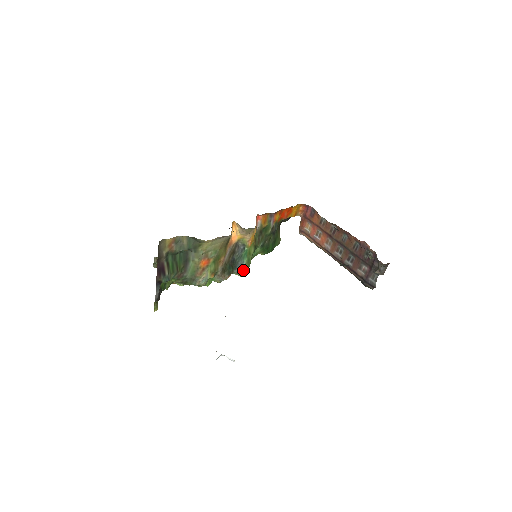
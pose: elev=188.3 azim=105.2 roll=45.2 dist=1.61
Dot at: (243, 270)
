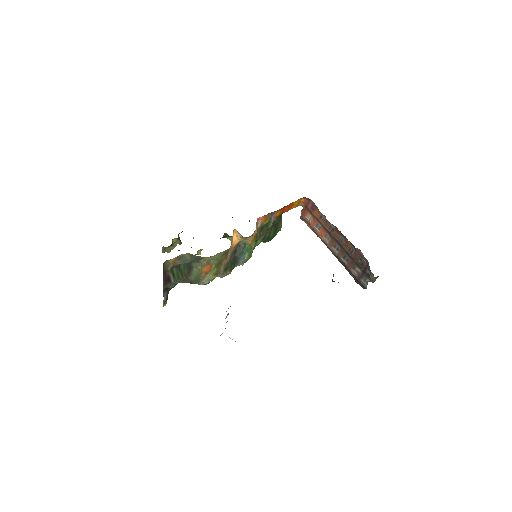
Dot at: (245, 262)
